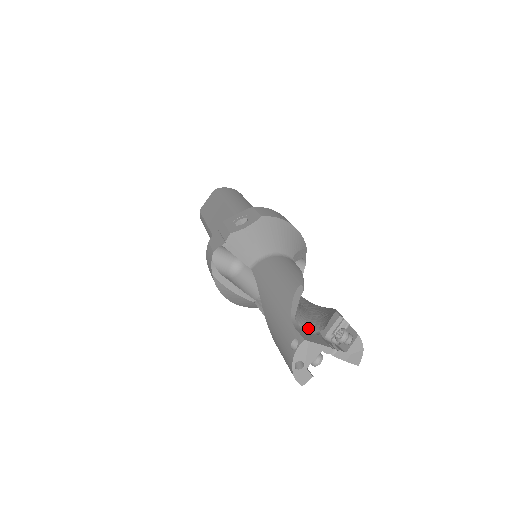
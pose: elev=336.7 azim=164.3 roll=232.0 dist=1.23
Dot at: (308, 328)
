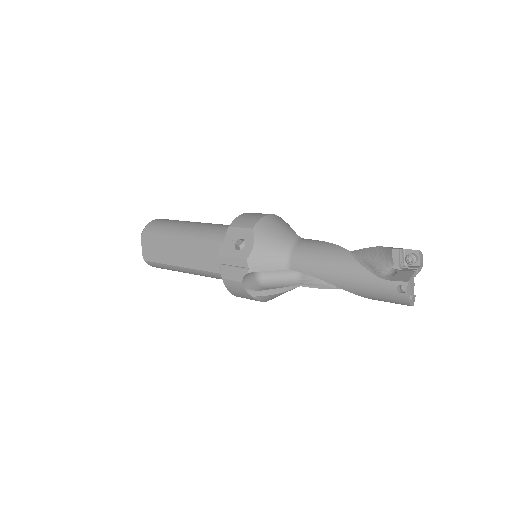
Dot at: (382, 272)
